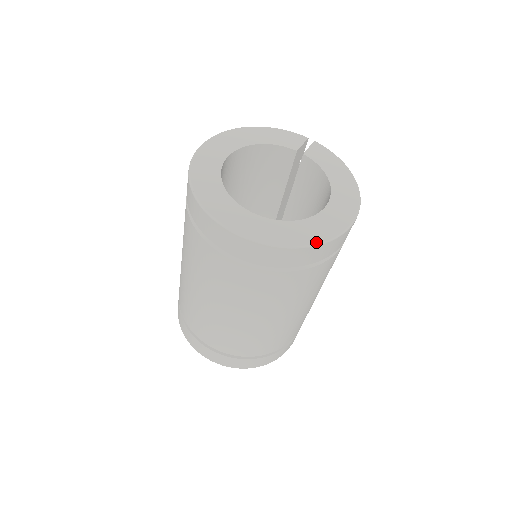
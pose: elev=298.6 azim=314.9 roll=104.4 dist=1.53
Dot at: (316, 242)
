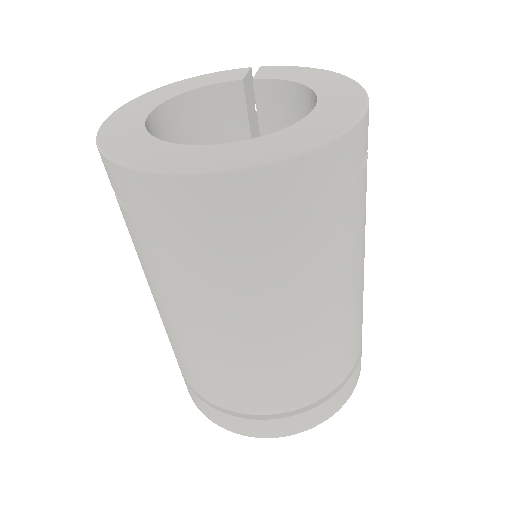
Dot at: (330, 136)
